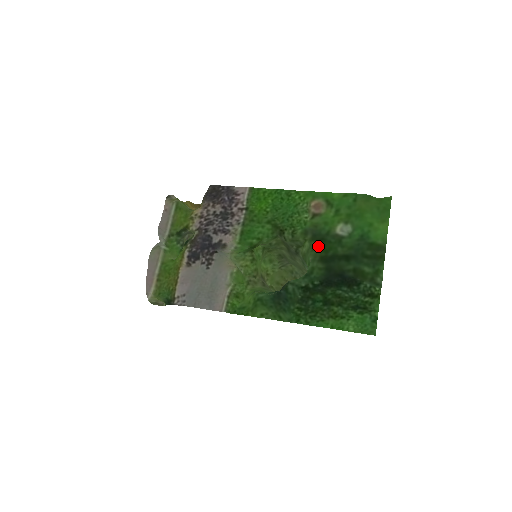
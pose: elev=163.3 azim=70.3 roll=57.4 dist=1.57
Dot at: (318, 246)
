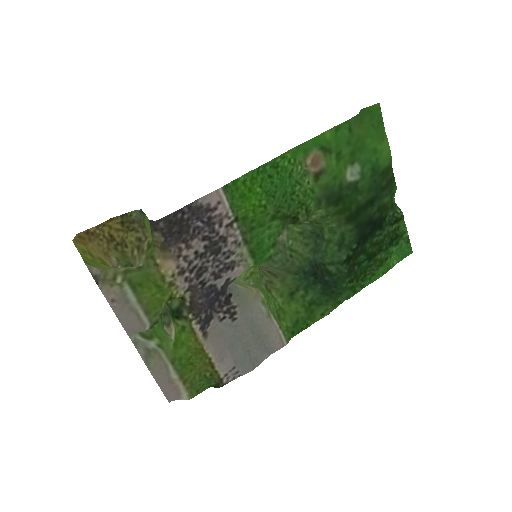
Dot at: (339, 209)
